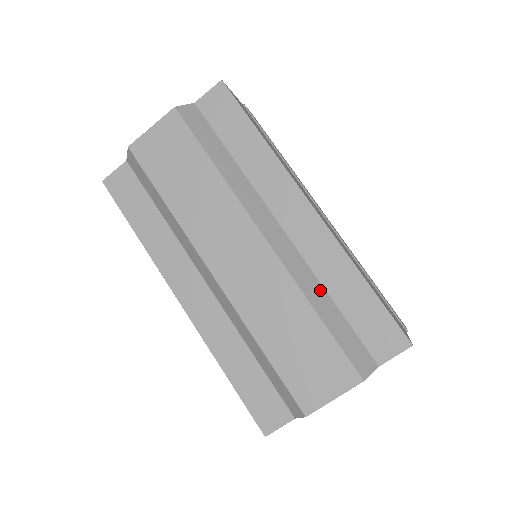
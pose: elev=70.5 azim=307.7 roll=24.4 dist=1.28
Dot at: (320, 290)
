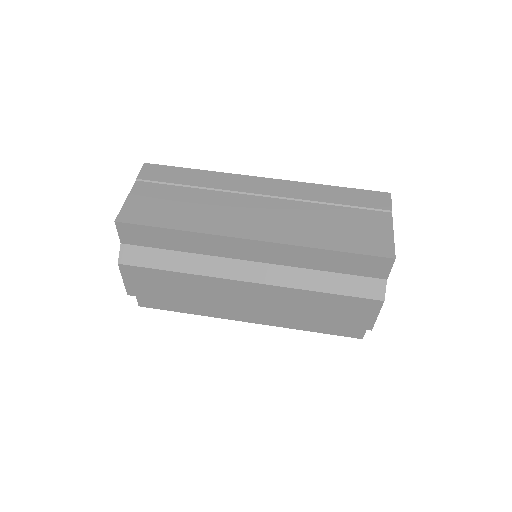
Dot at: (310, 274)
